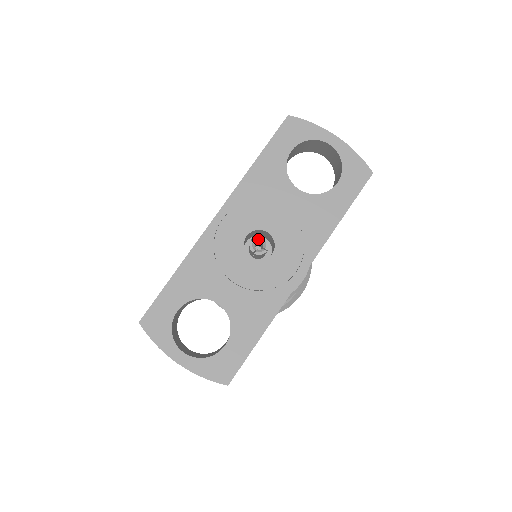
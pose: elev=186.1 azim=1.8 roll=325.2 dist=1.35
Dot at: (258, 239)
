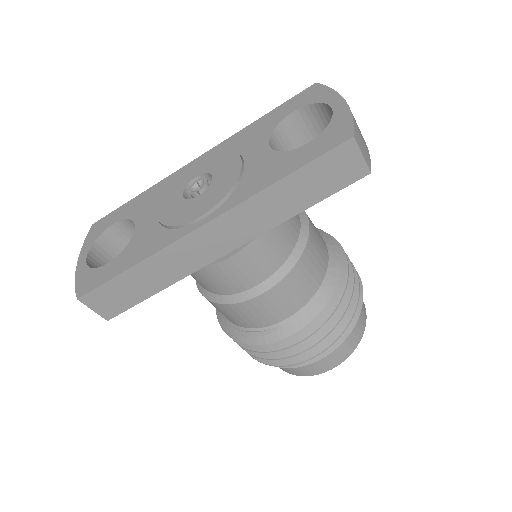
Dot at: (202, 181)
